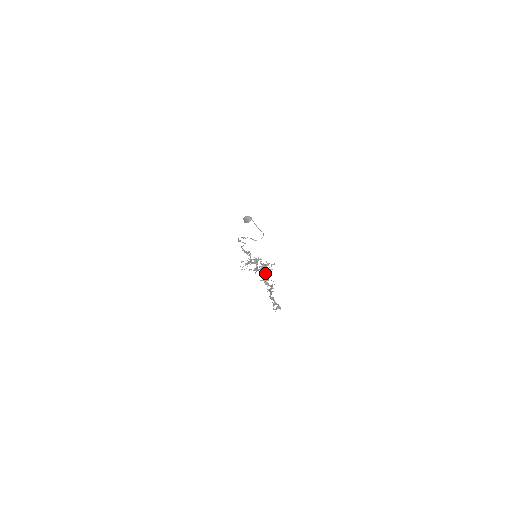
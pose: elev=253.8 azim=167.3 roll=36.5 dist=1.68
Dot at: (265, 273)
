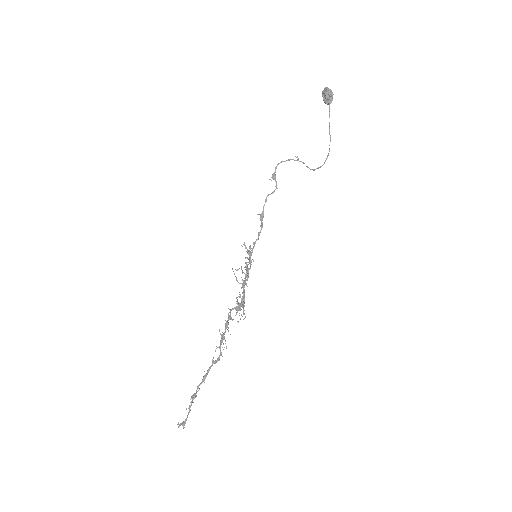
Dot at: (226, 328)
